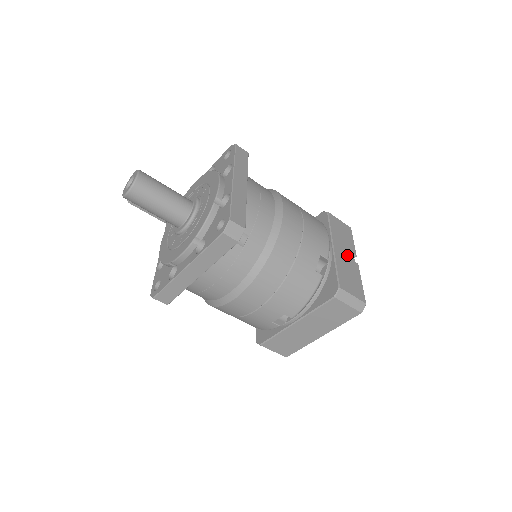
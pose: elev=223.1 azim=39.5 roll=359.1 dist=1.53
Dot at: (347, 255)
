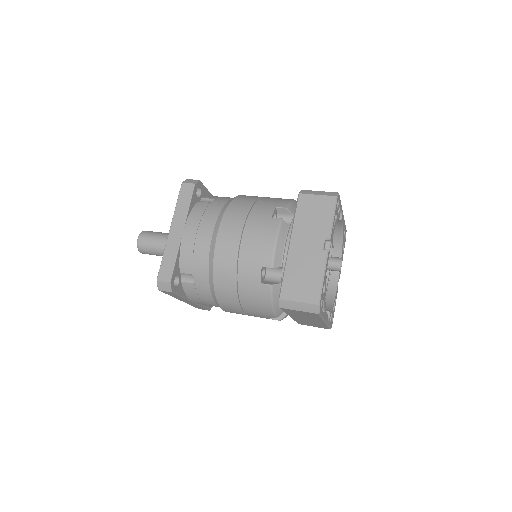
Dot at: (310, 246)
